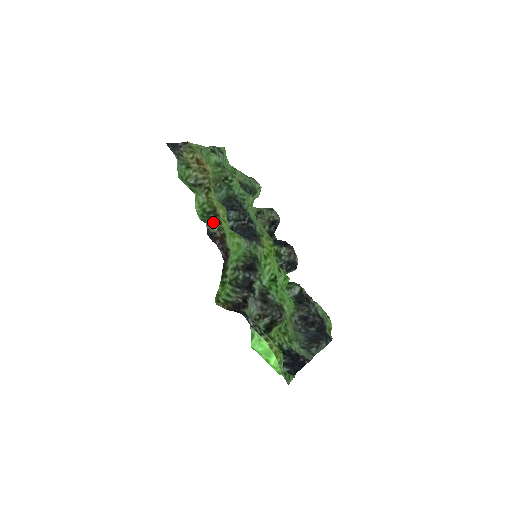
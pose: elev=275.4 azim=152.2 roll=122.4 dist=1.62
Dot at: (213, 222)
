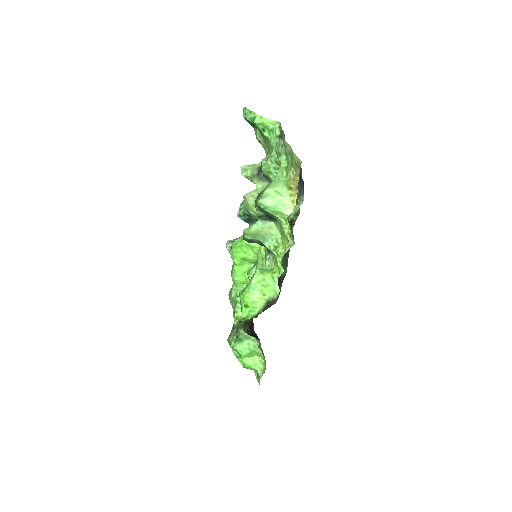
Dot at: occluded
